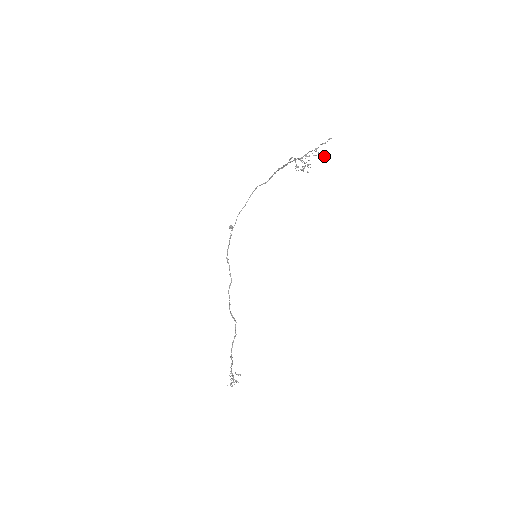
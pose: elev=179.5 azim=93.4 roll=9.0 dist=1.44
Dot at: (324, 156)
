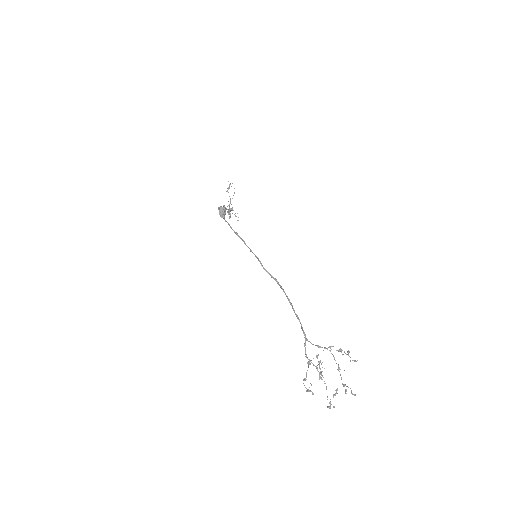
Dot at: occluded
